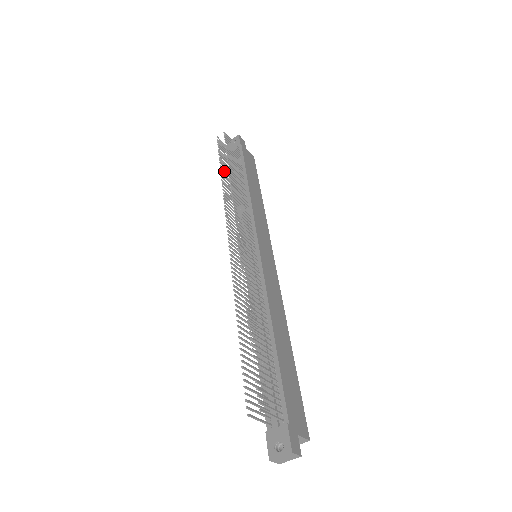
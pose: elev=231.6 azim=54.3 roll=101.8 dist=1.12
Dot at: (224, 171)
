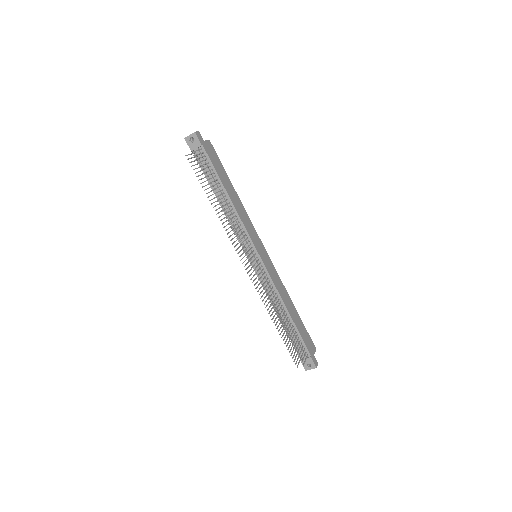
Dot at: occluded
